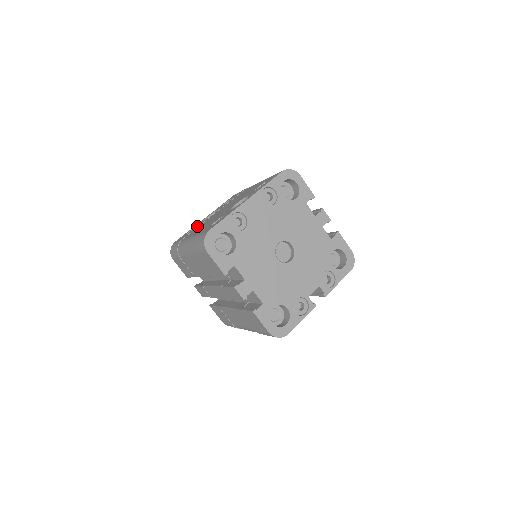
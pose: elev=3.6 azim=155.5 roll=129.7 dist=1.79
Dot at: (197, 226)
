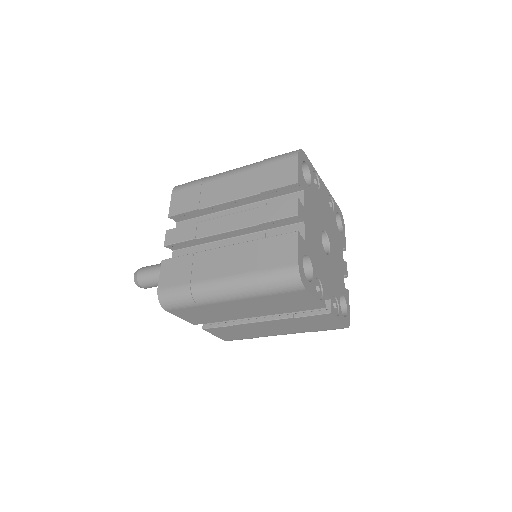
Dot at: occluded
